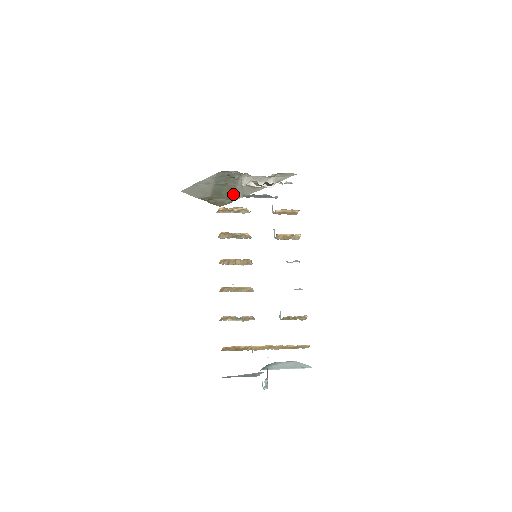
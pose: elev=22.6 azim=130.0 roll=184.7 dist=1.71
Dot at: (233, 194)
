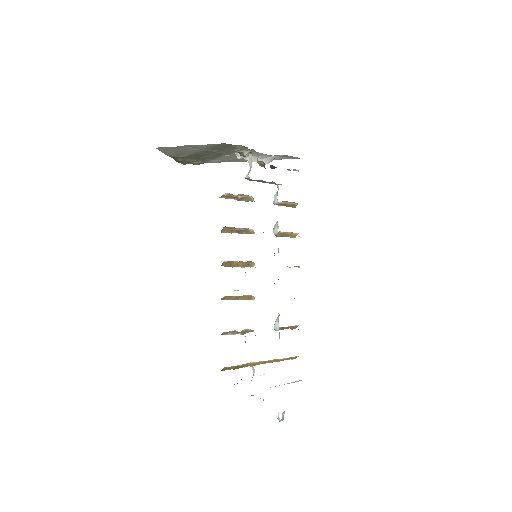
Dot at: (212, 159)
